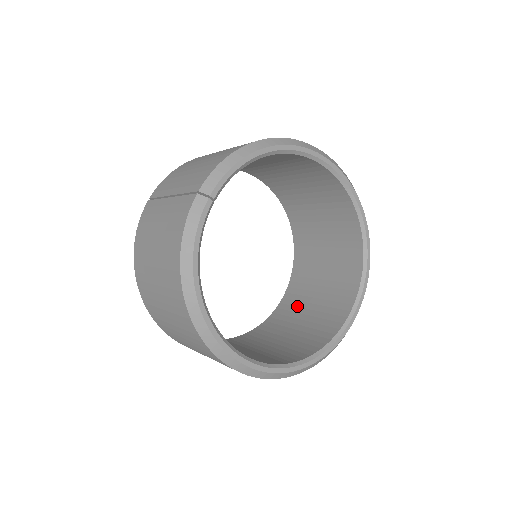
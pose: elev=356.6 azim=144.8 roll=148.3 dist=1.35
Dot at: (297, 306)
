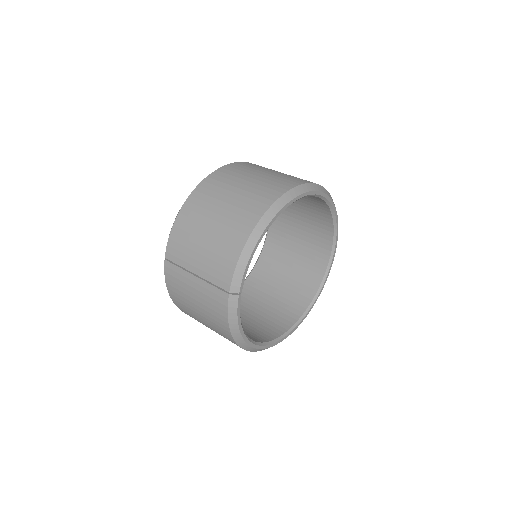
Dot at: (283, 247)
